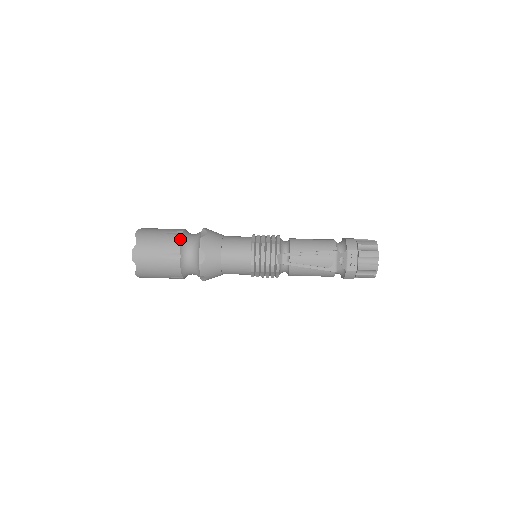
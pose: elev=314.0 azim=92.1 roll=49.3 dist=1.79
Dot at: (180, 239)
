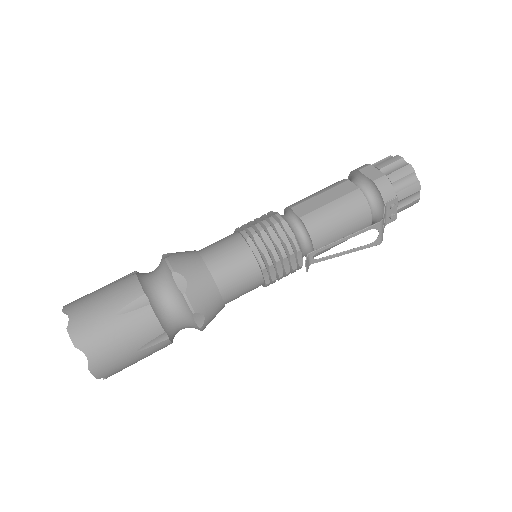
Dot at: (152, 314)
